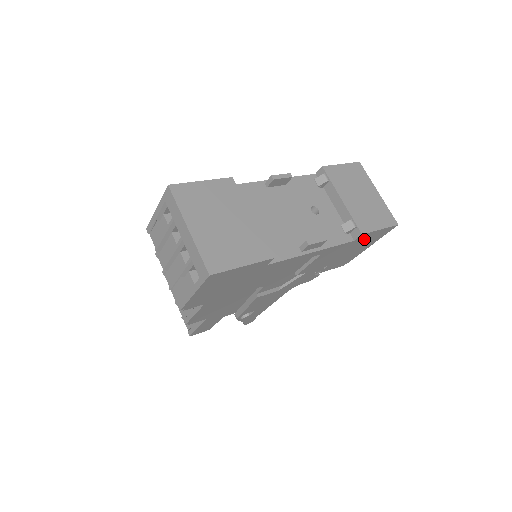
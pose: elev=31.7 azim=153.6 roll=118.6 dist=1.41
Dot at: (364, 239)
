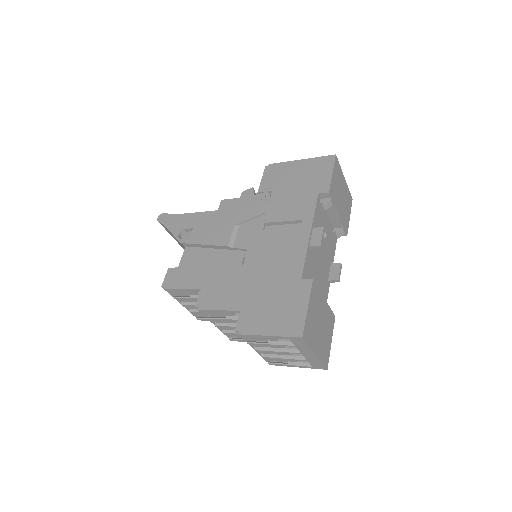
Dot at: occluded
